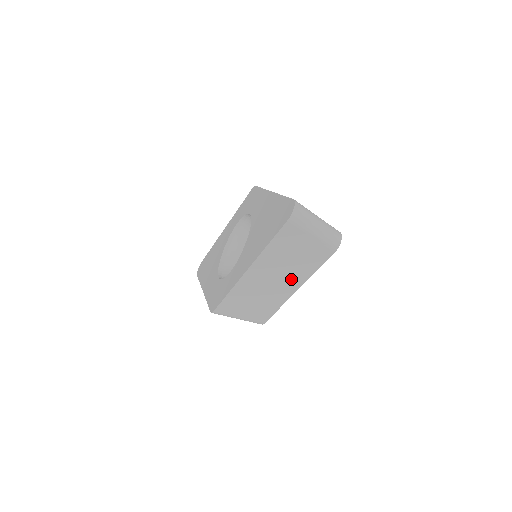
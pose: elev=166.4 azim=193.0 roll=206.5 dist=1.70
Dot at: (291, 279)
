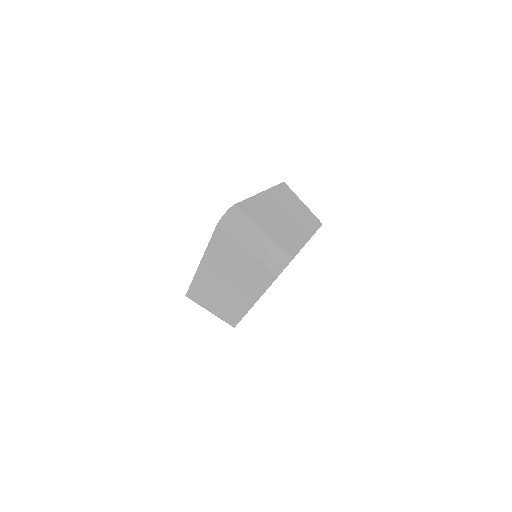
Dot at: (243, 291)
